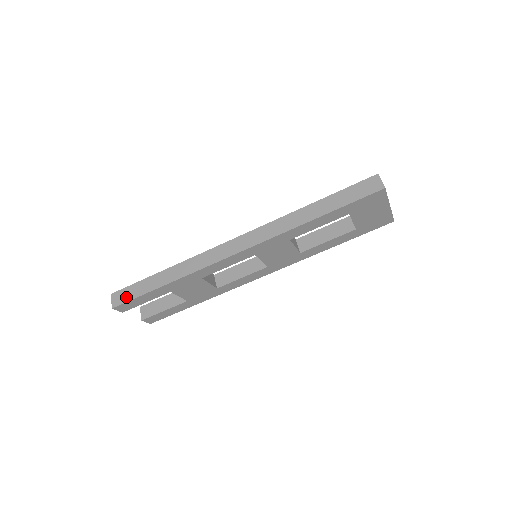
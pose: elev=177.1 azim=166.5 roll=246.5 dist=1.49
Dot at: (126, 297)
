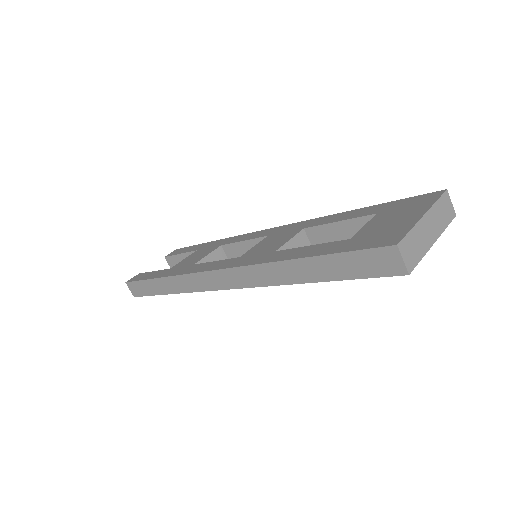
Dot at: (140, 292)
